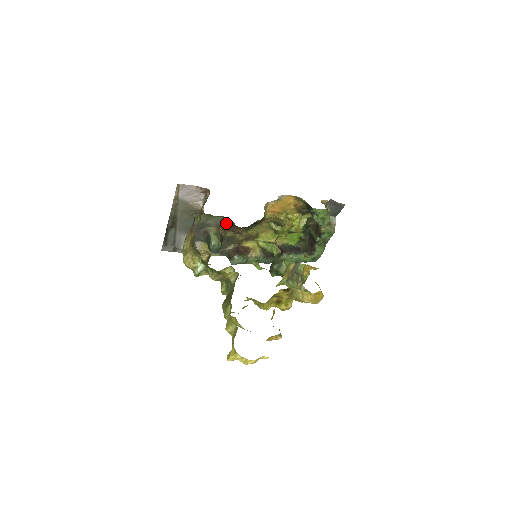
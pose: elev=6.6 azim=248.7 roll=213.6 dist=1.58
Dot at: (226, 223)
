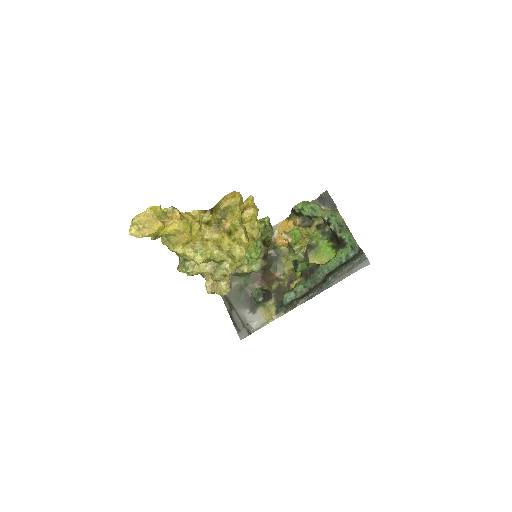
Dot at: (262, 277)
